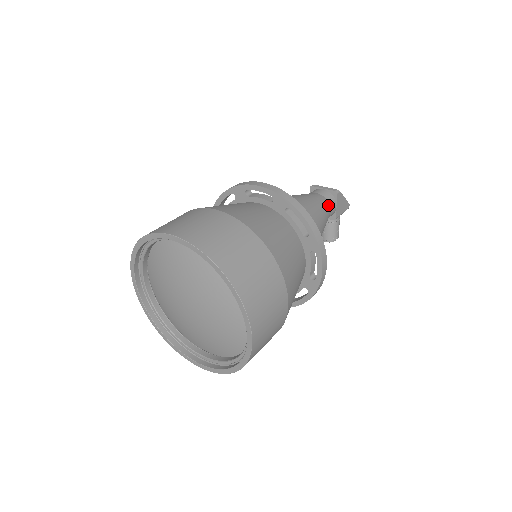
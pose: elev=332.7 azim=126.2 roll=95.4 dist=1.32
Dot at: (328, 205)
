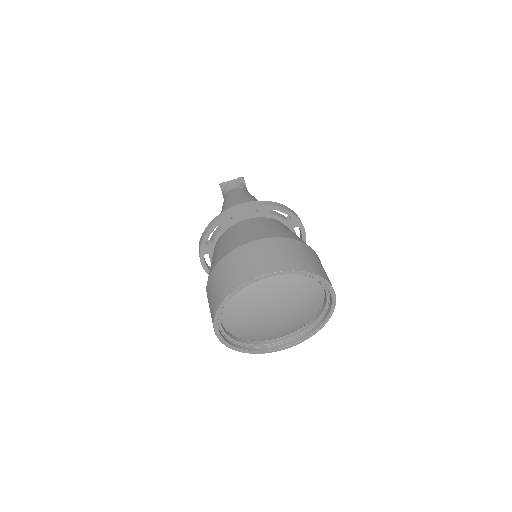
Dot at: occluded
